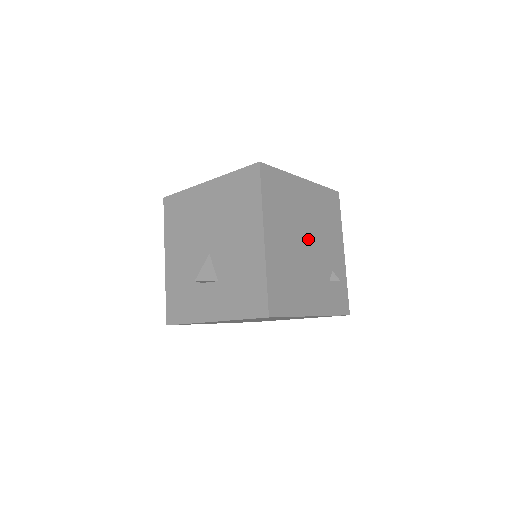
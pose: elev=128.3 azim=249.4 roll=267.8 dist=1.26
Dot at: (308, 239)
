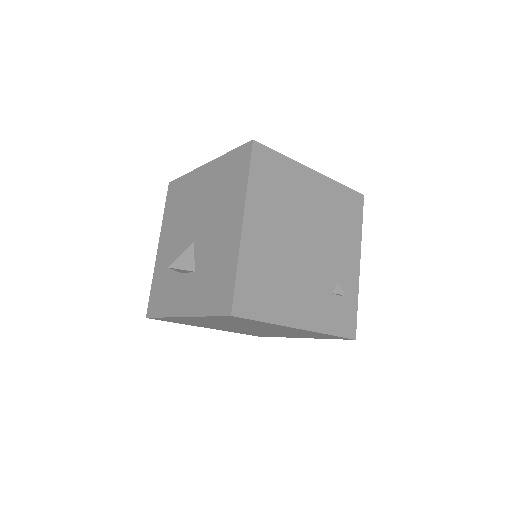
Dot at: (308, 239)
